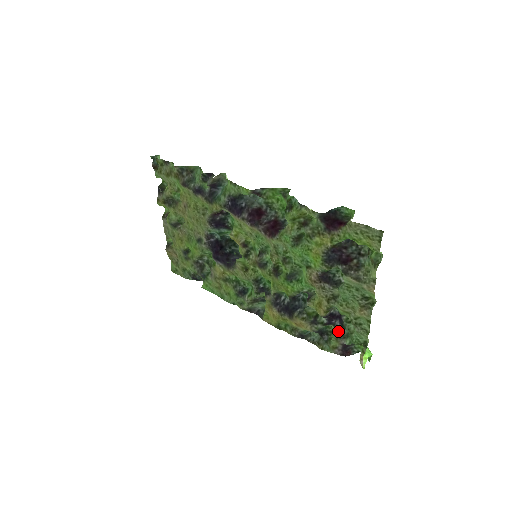
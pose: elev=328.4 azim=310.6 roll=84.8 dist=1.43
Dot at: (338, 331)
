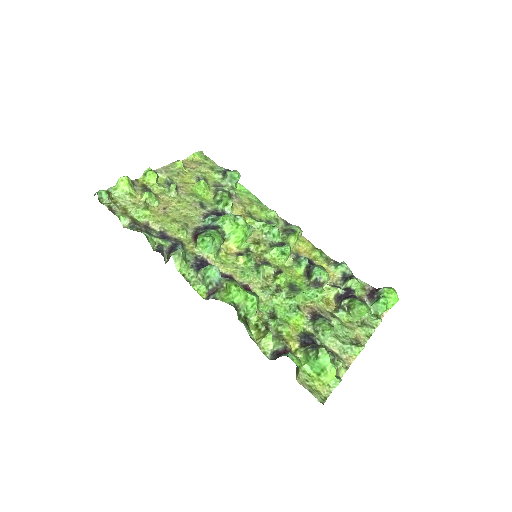
Dot at: occluded
